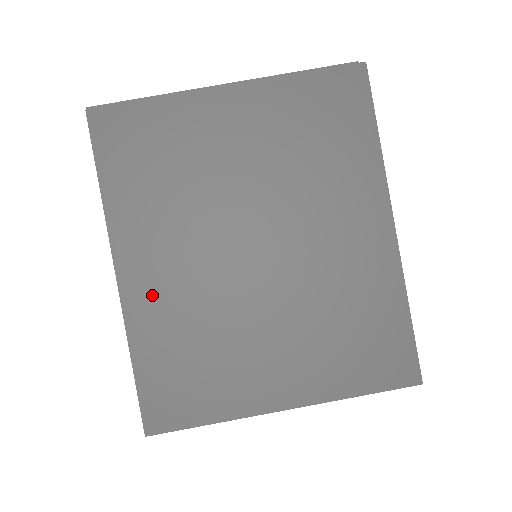
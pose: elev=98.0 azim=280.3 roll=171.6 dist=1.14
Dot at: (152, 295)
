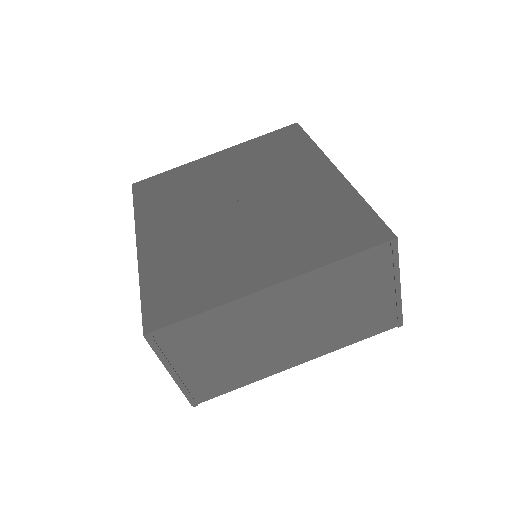
Dot at: (161, 247)
